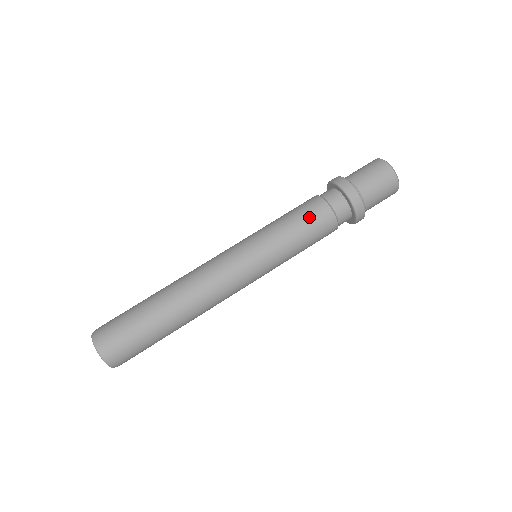
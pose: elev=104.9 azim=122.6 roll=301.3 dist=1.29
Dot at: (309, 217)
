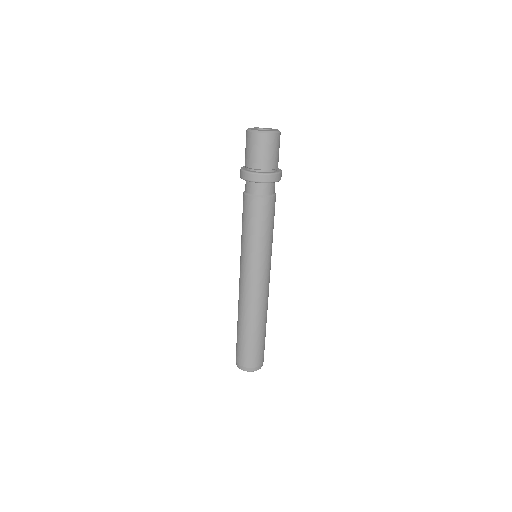
Dot at: (261, 216)
